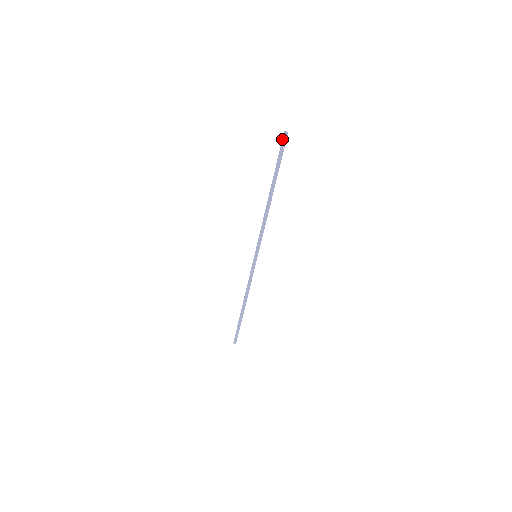
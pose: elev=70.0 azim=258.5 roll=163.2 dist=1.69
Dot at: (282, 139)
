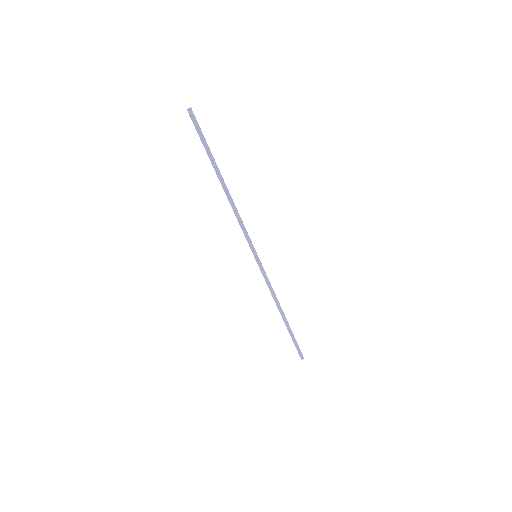
Dot at: (191, 119)
